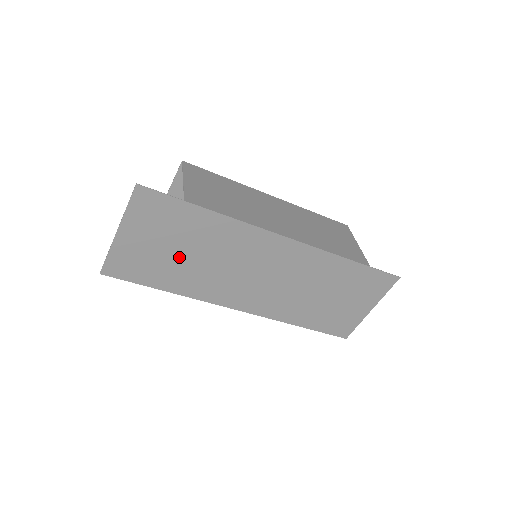
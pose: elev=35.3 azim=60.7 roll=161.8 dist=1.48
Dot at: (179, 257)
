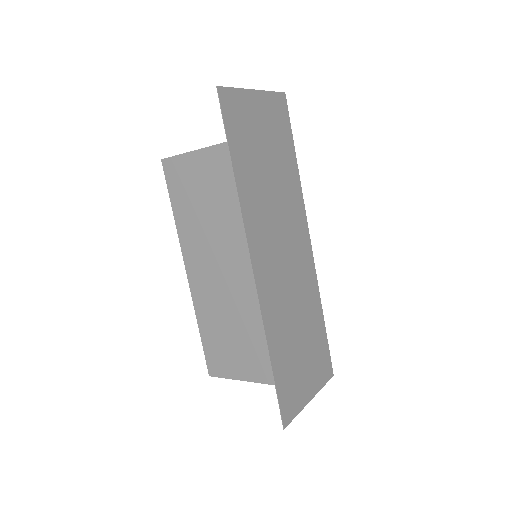
Dot at: (263, 161)
